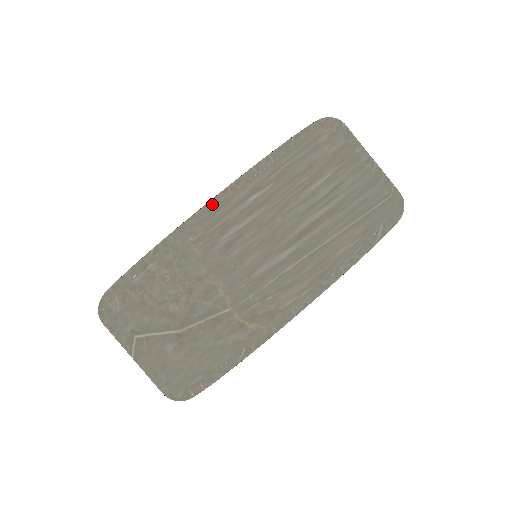
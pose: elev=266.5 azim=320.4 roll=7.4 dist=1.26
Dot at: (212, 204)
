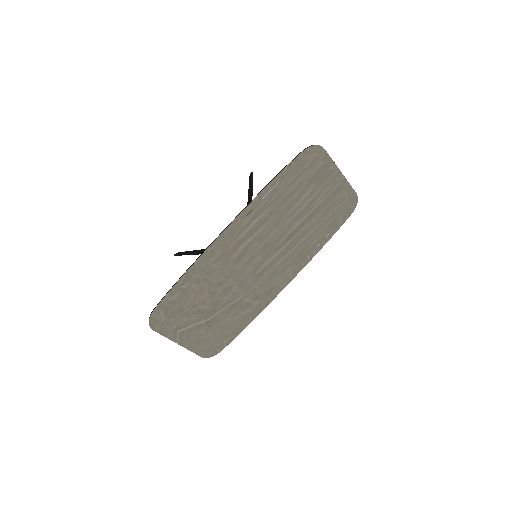
Dot at: (226, 232)
